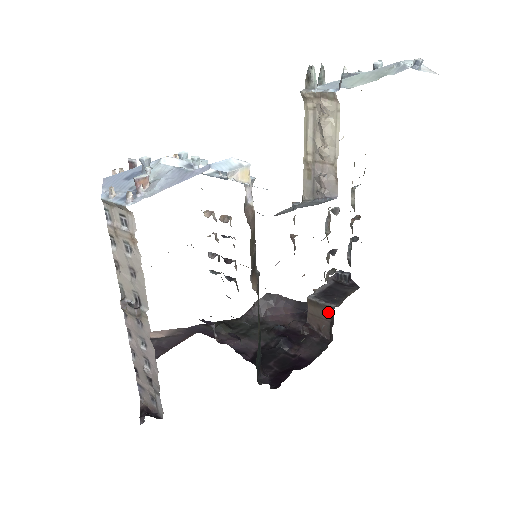
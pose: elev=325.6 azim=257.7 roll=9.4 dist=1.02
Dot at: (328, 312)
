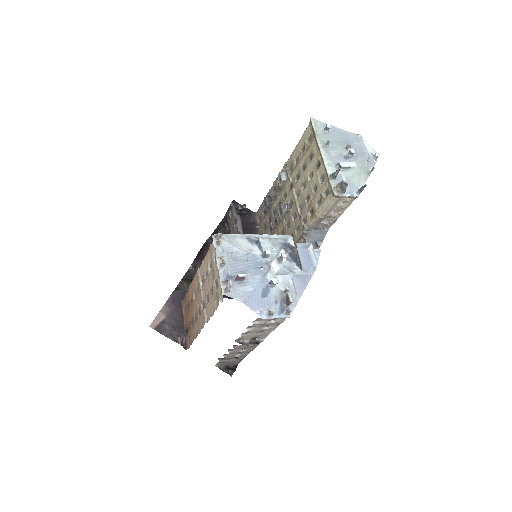
Dot at: occluded
